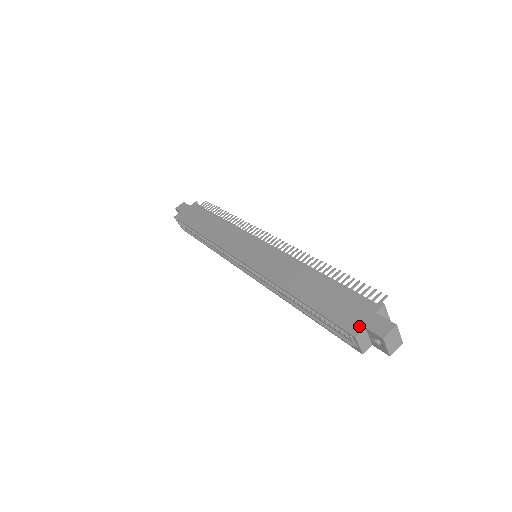
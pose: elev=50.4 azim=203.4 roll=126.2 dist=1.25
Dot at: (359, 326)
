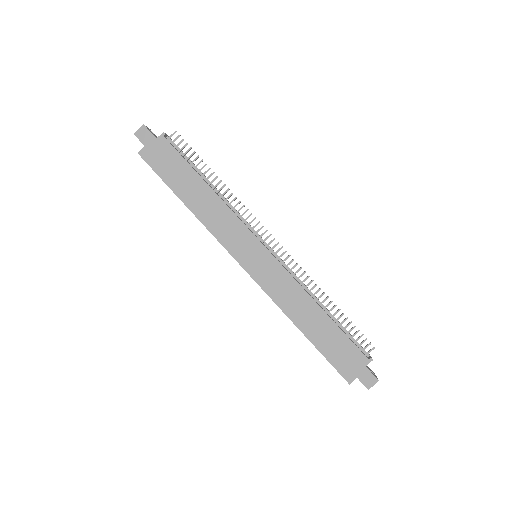
Dot at: (353, 376)
